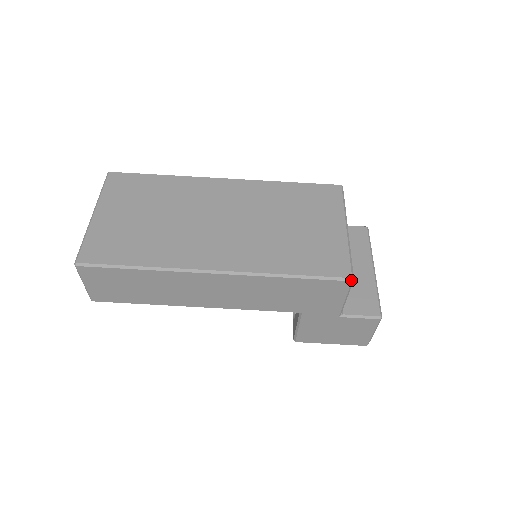
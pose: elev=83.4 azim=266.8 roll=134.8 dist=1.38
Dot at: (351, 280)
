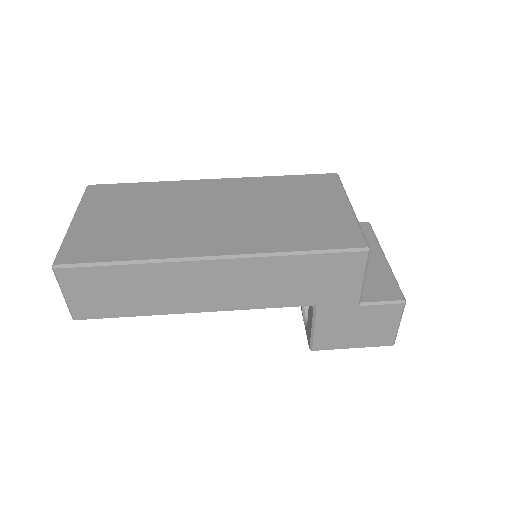
Dot at: (367, 250)
